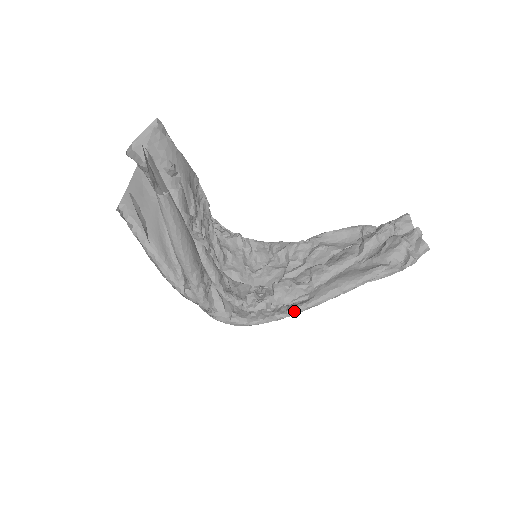
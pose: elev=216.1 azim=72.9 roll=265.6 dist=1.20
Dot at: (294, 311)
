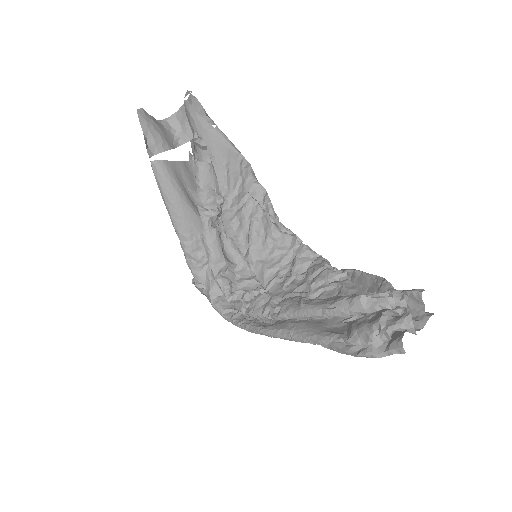
Dot at: (252, 328)
